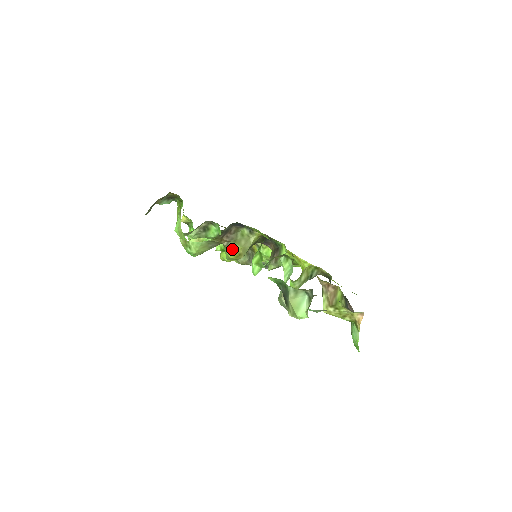
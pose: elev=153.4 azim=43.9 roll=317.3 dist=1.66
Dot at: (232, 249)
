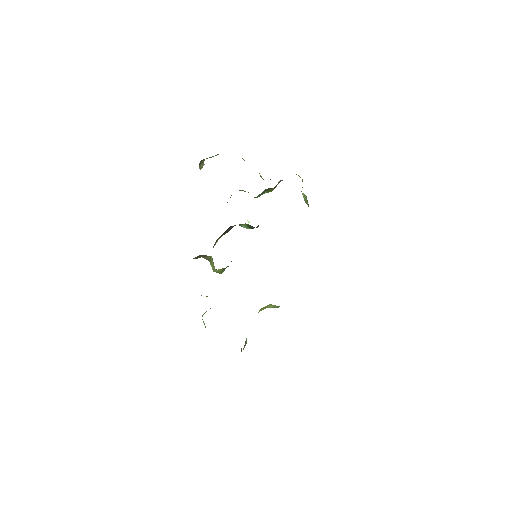
Dot at: occluded
